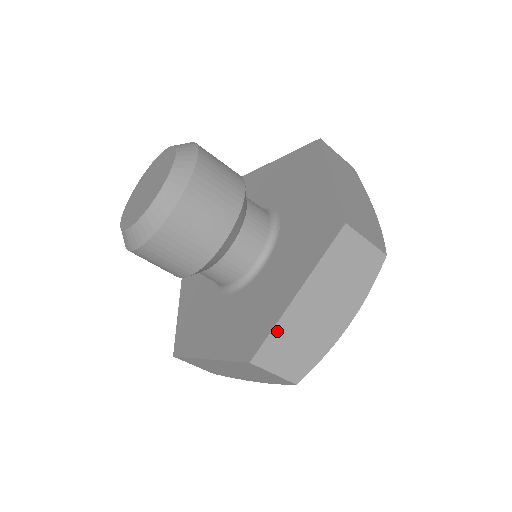
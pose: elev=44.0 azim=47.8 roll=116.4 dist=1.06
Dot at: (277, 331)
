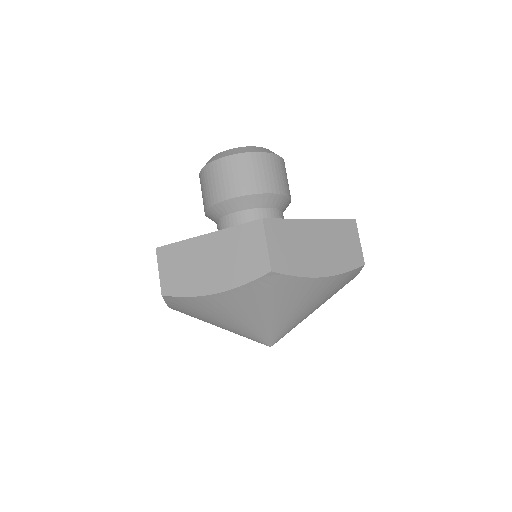
Dot at: (289, 223)
